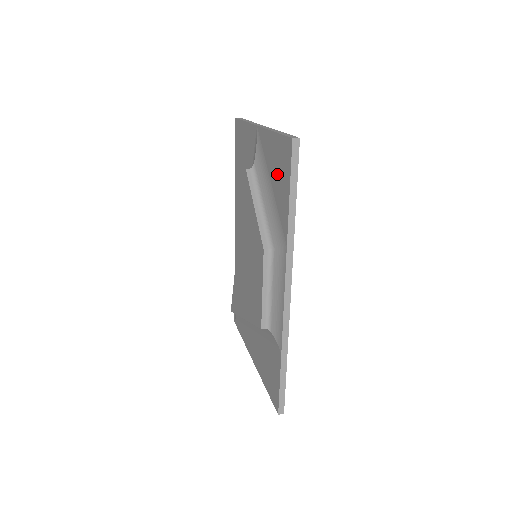
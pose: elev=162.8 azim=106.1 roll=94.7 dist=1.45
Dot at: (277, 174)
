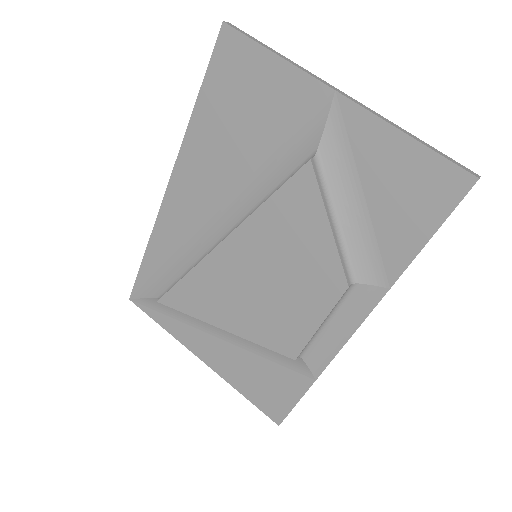
Dot at: (396, 196)
